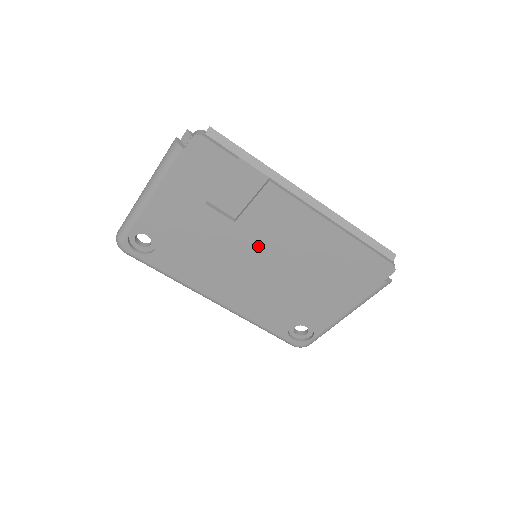
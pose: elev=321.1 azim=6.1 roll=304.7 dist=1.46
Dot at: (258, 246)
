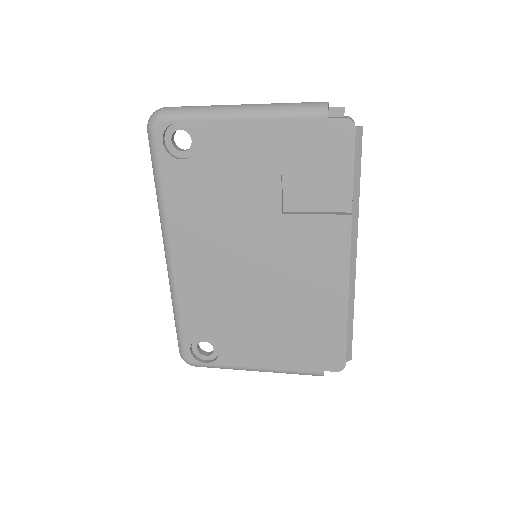
Dot at: (272, 251)
